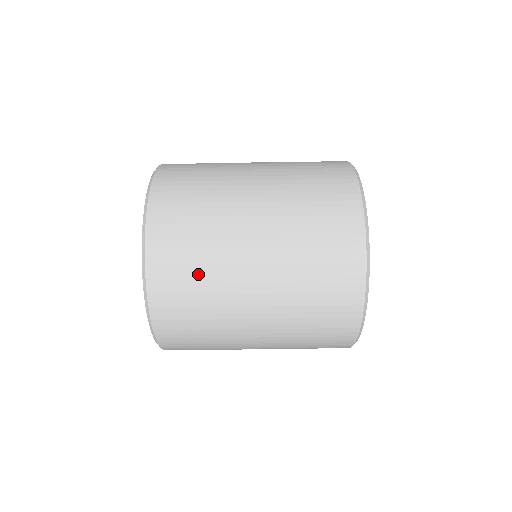
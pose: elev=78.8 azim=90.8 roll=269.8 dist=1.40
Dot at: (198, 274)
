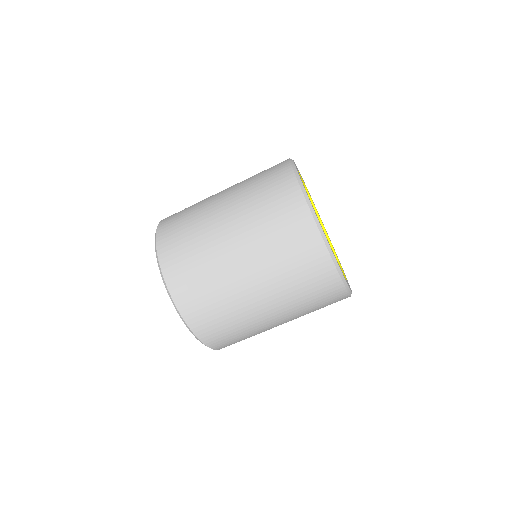
Dot at: (225, 317)
